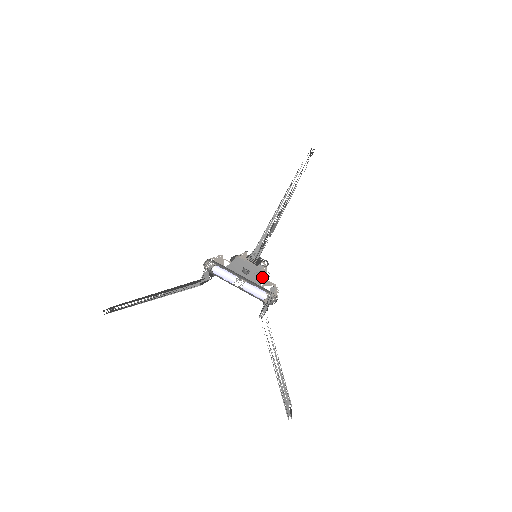
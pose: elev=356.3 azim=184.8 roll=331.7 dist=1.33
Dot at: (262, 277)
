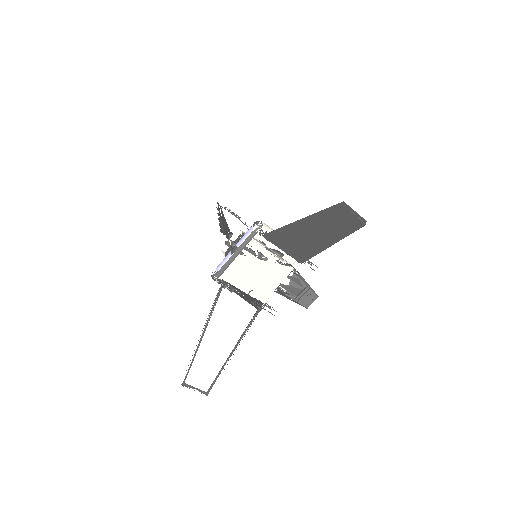
Dot at: (286, 264)
